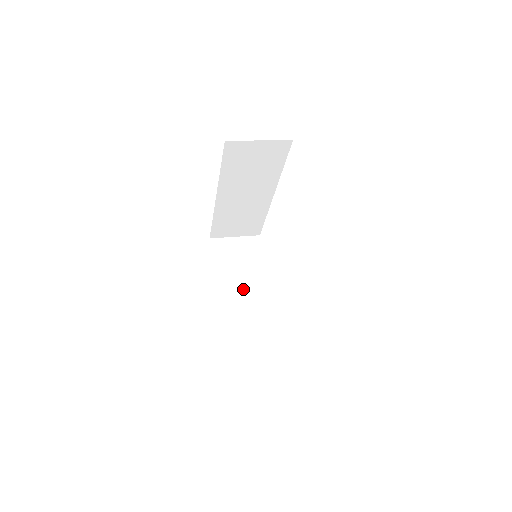
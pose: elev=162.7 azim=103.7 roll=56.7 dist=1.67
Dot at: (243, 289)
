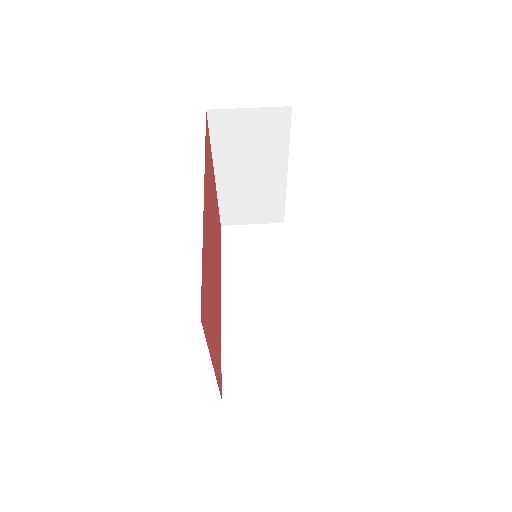
Dot at: (251, 174)
